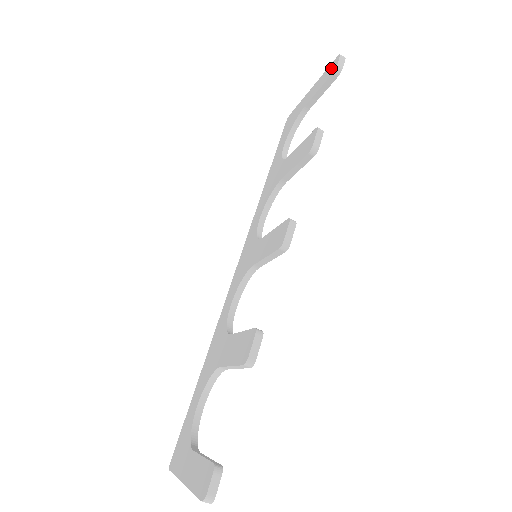
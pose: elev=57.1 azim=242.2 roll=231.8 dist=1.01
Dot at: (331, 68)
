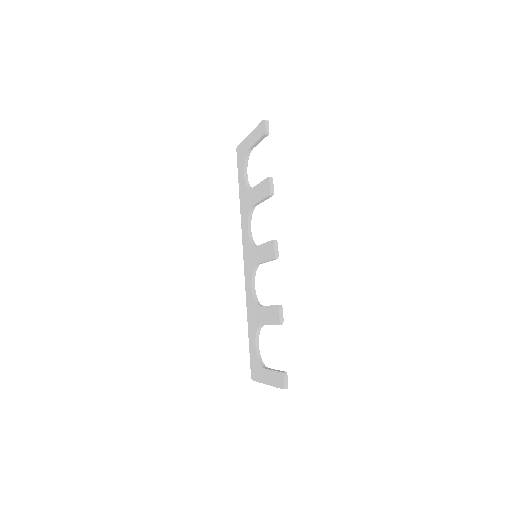
Dot at: (261, 128)
